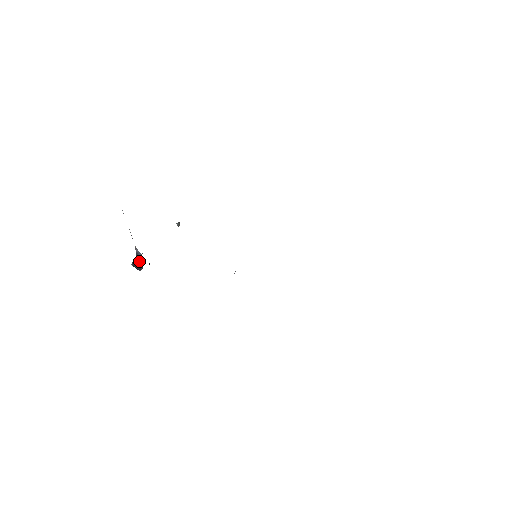
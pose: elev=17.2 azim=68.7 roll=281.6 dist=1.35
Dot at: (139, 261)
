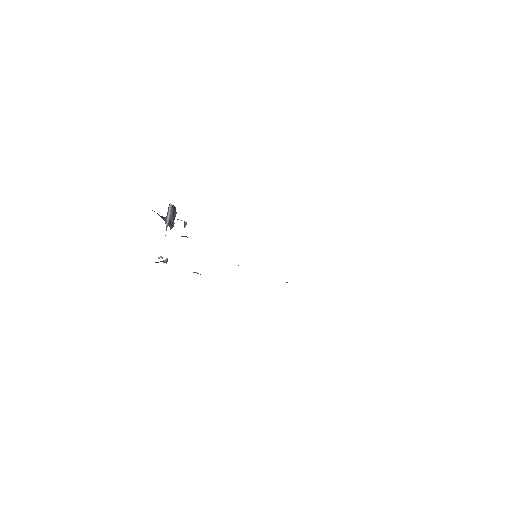
Dot at: (168, 225)
